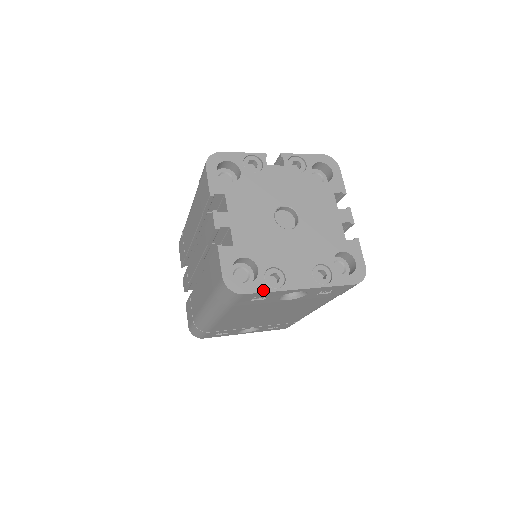
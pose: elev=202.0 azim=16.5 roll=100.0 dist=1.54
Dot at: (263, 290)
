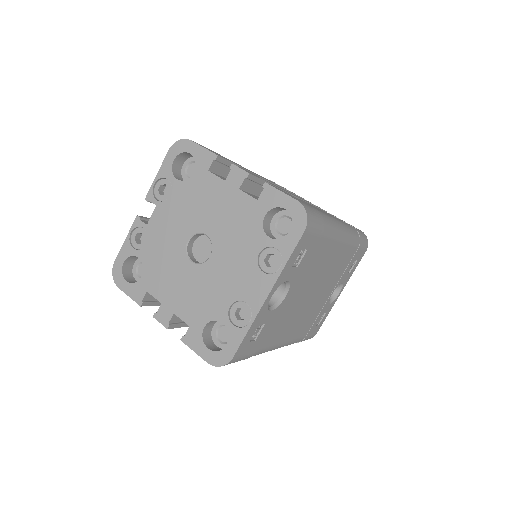
Dot at: (242, 336)
